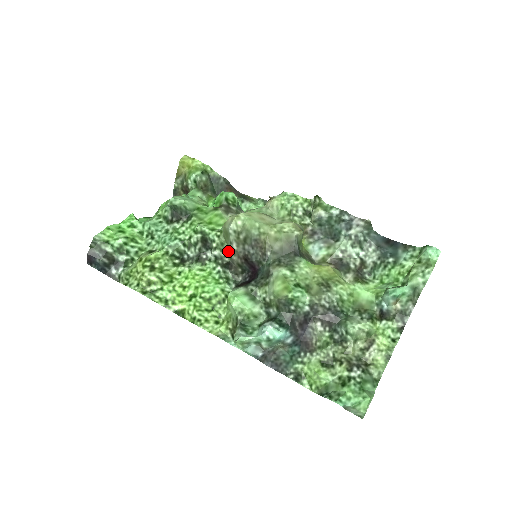
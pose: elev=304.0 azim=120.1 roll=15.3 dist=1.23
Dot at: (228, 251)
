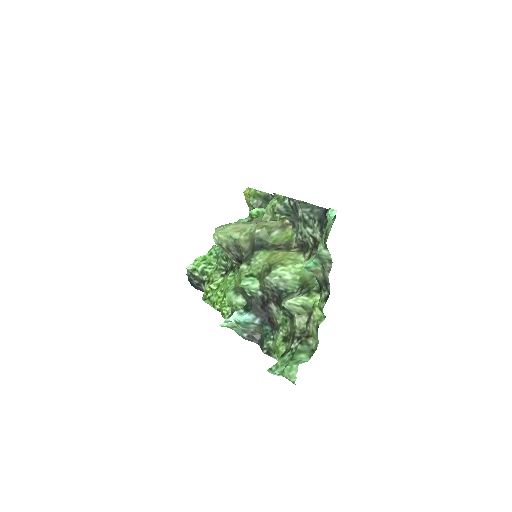
Dot at: occluded
